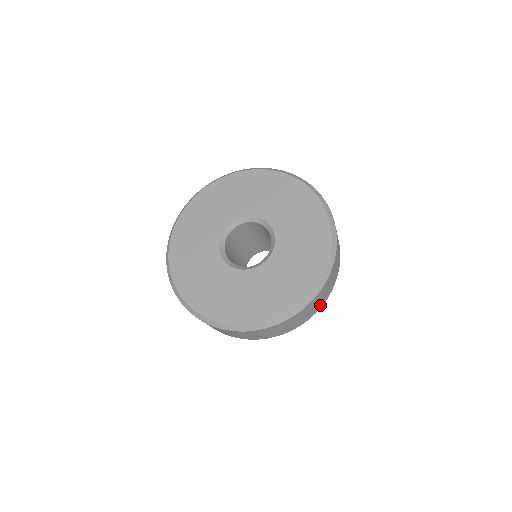
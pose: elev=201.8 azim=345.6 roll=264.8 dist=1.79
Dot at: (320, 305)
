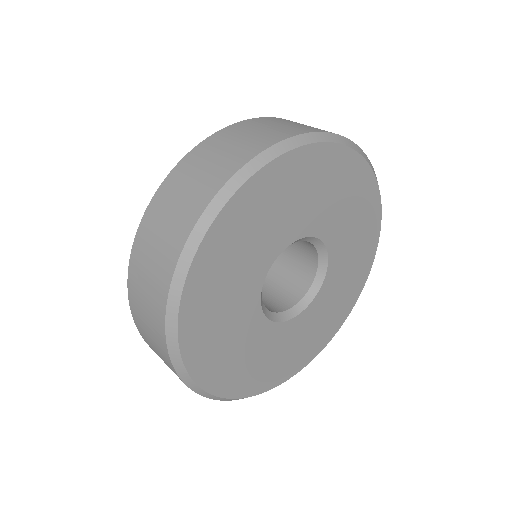
Dot at: occluded
